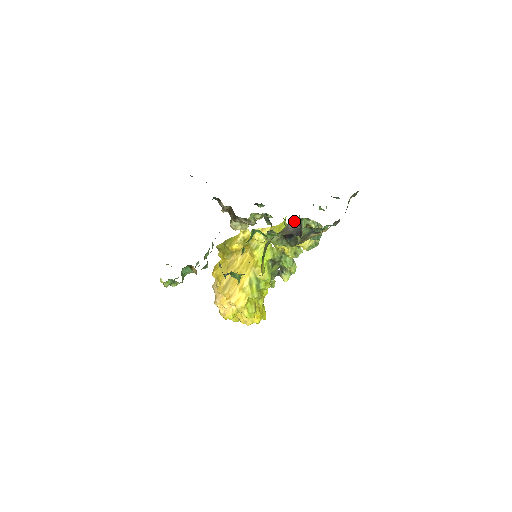
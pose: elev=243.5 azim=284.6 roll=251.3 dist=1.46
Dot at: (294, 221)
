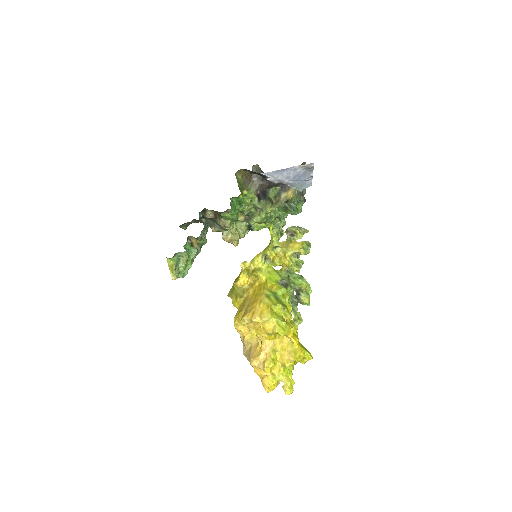
Dot at: occluded
